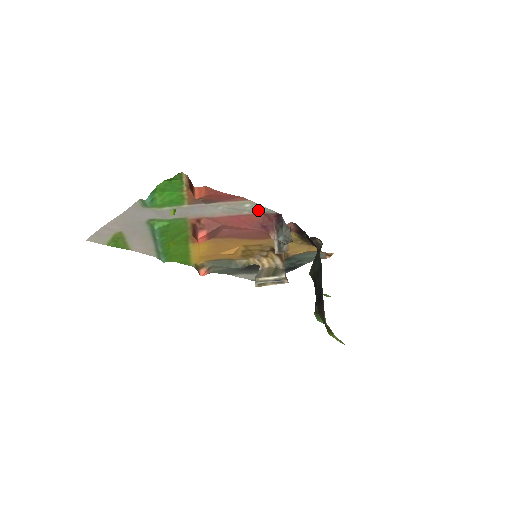
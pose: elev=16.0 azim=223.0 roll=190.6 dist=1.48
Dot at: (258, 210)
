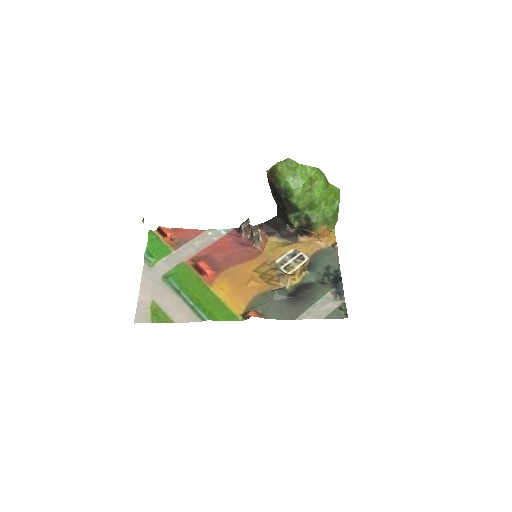
Dot at: (220, 233)
